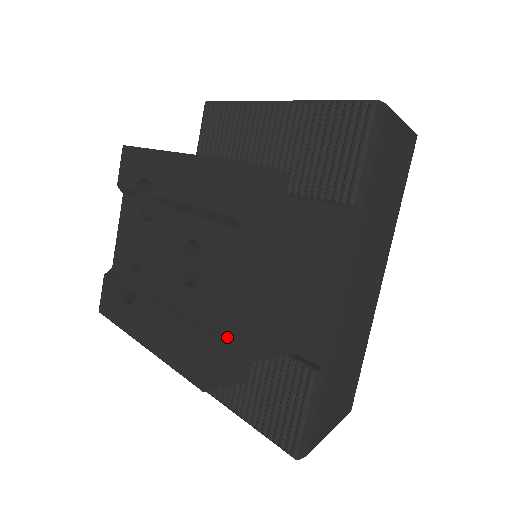
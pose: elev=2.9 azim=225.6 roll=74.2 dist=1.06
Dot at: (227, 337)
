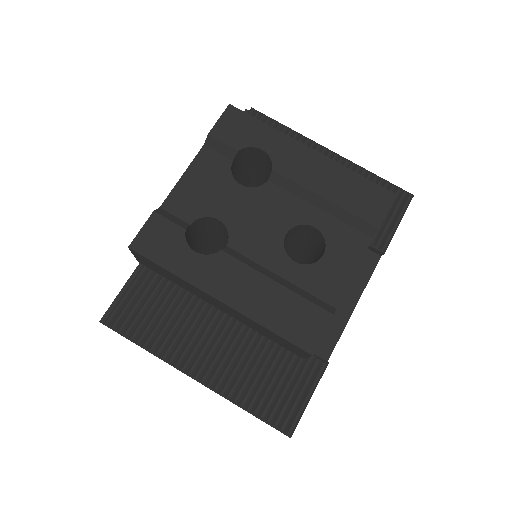
Dot at: occluded
